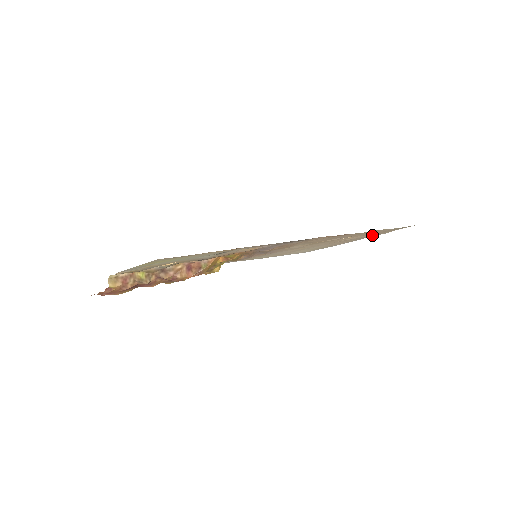
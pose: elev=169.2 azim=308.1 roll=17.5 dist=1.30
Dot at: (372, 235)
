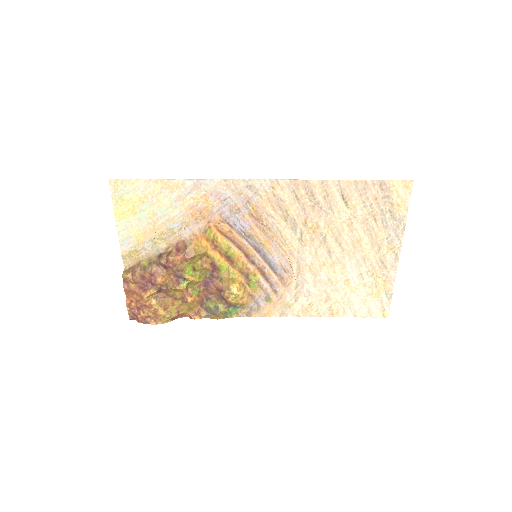
Dot at: (387, 220)
